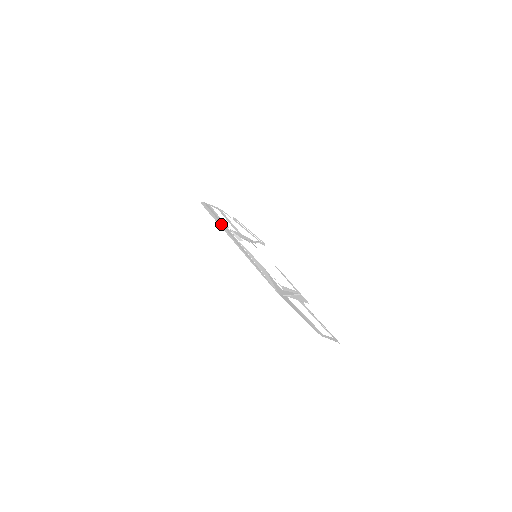
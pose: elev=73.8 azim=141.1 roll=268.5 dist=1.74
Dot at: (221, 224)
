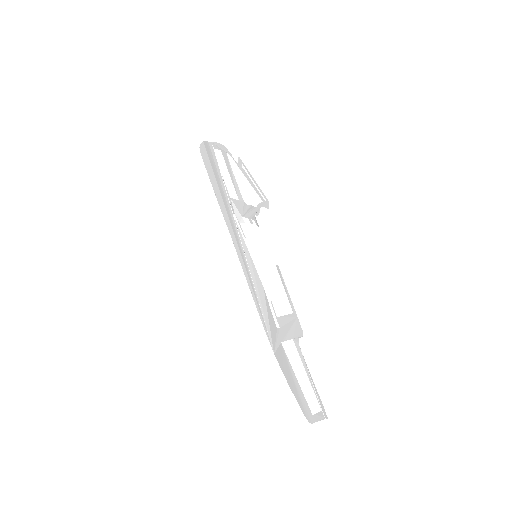
Dot at: (221, 196)
